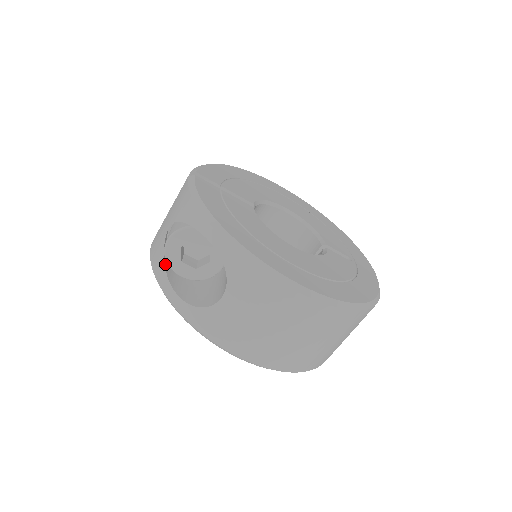
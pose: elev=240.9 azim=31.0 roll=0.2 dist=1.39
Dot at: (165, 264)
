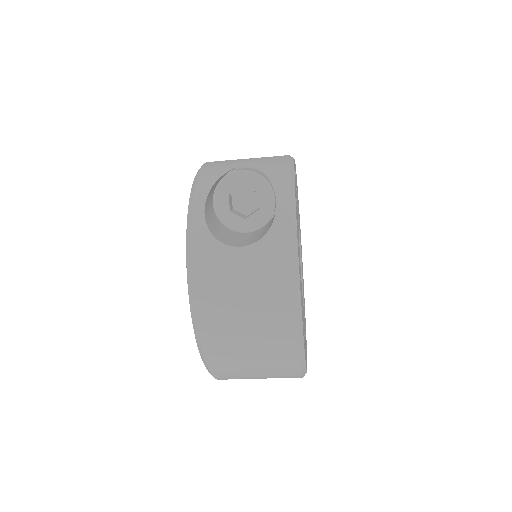
Dot at: (215, 183)
